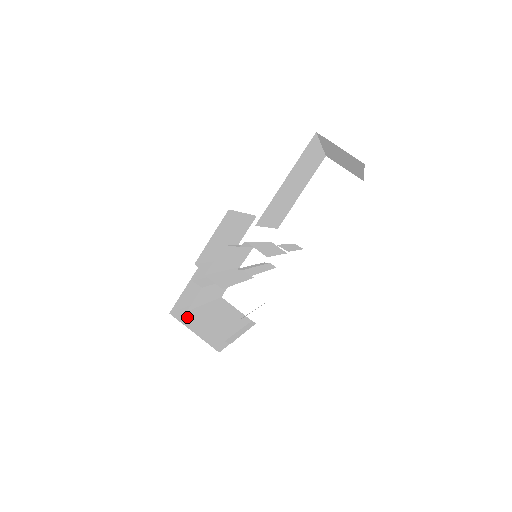
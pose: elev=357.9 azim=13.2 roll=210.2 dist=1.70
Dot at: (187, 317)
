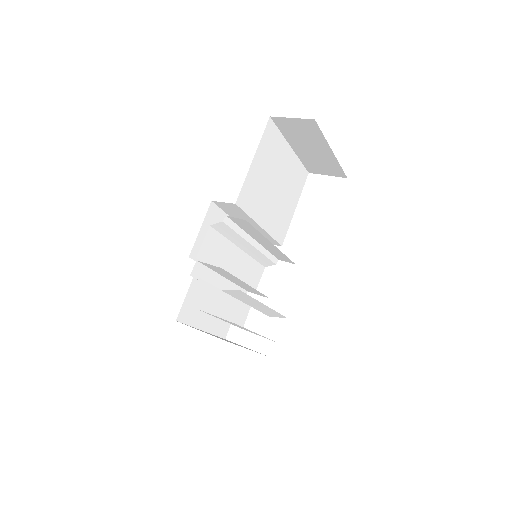
Dot at: (198, 329)
